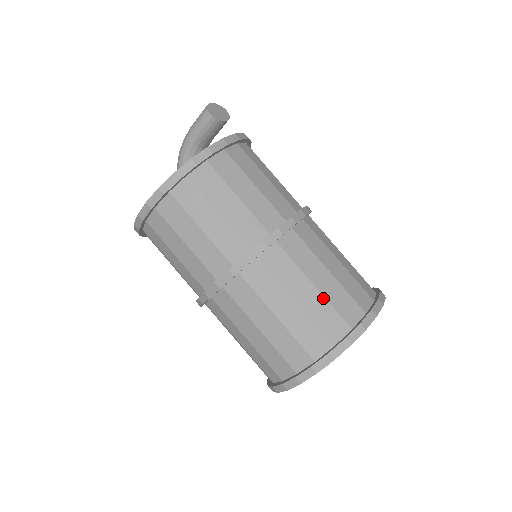
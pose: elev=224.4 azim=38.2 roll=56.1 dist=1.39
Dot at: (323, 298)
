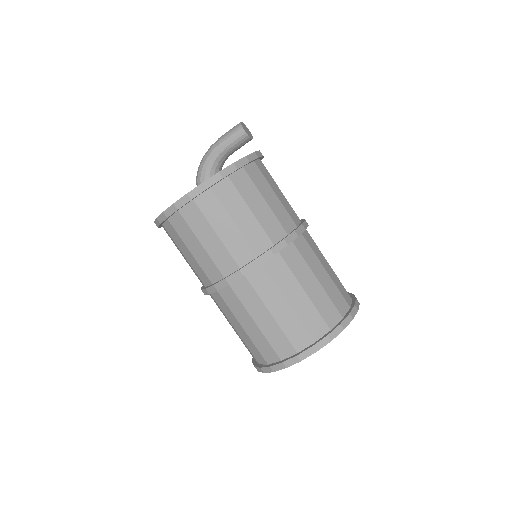
Dot at: (324, 291)
